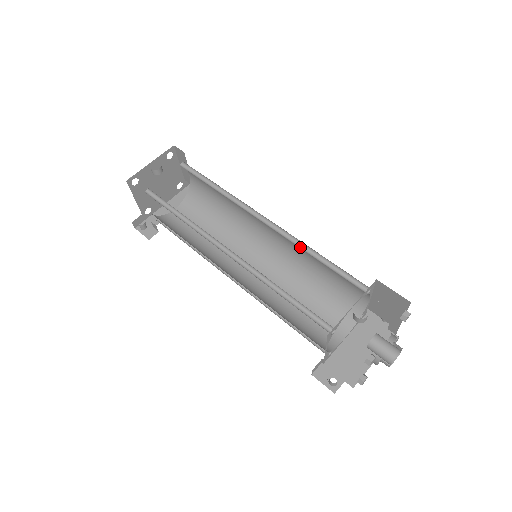
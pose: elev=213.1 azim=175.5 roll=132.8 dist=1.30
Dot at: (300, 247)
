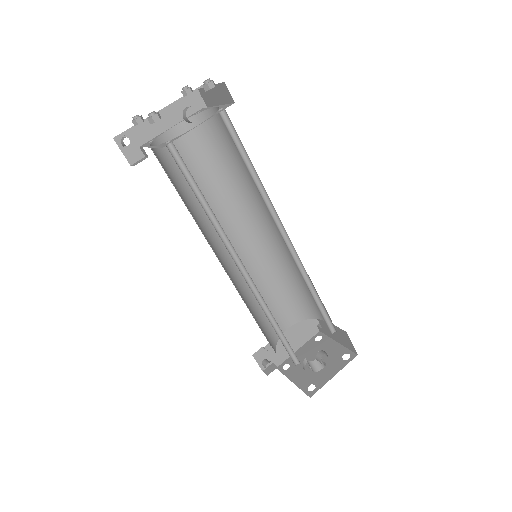
Dot at: (304, 278)
